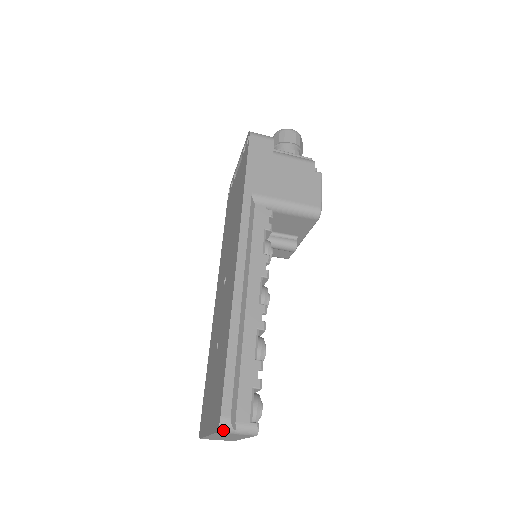
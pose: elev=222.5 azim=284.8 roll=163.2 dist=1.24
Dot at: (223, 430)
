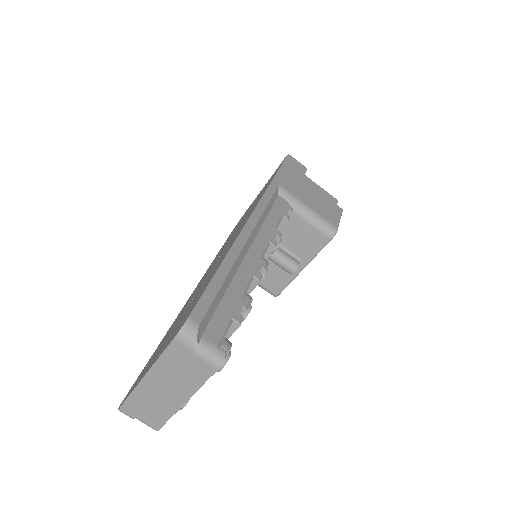
Dot at: (184, 336)
